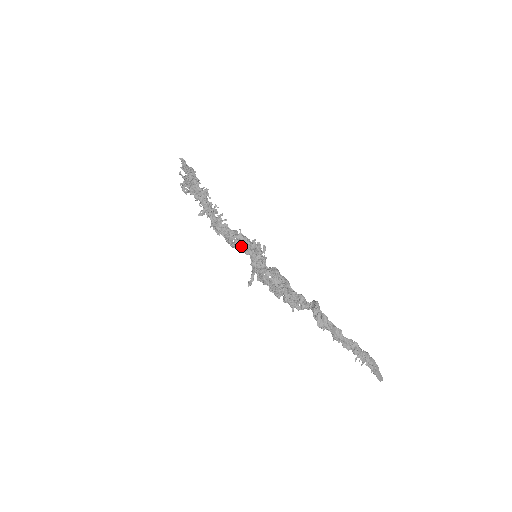
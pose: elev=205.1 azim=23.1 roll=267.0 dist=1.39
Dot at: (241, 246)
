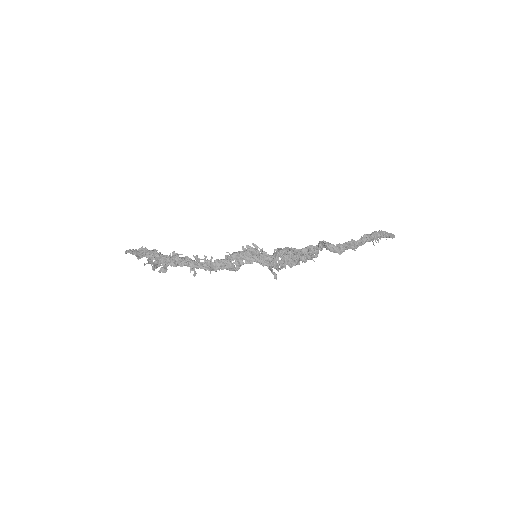
Dot at: (242, 262)
